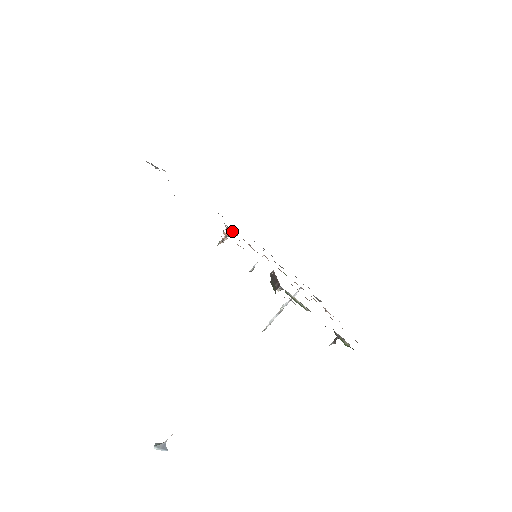
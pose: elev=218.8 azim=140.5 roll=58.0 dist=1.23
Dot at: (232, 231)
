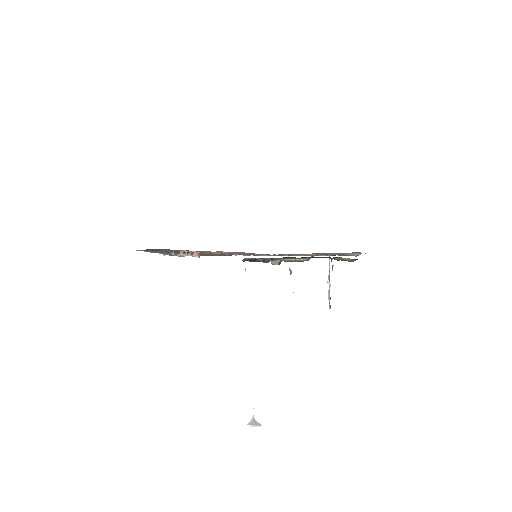
Dot at: (237, 254)
